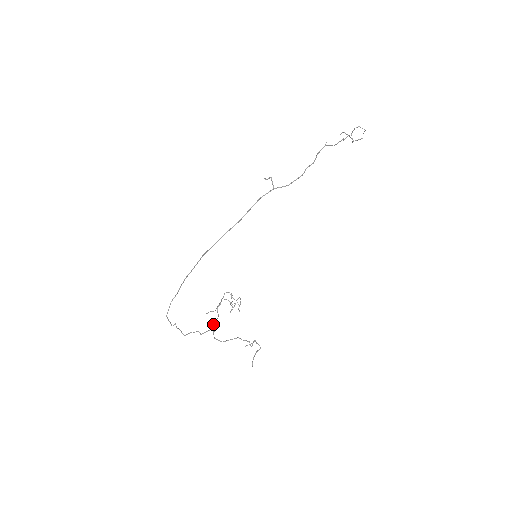
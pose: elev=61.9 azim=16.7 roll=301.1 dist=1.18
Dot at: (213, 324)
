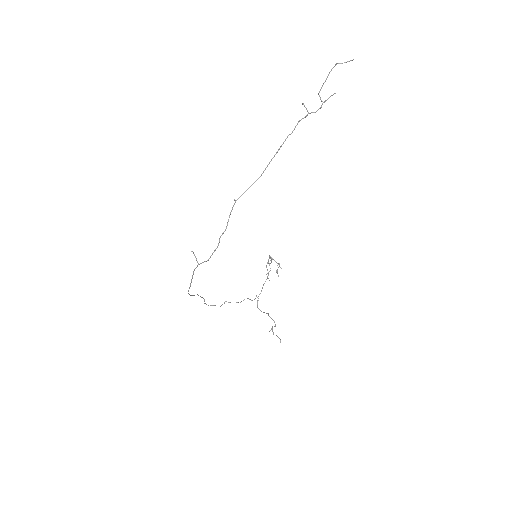
Dot at: occluded
